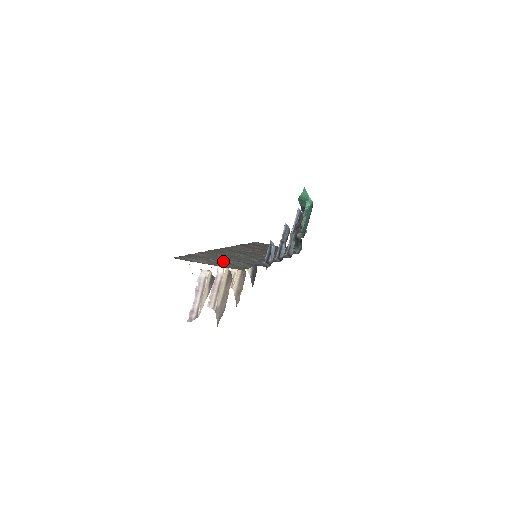
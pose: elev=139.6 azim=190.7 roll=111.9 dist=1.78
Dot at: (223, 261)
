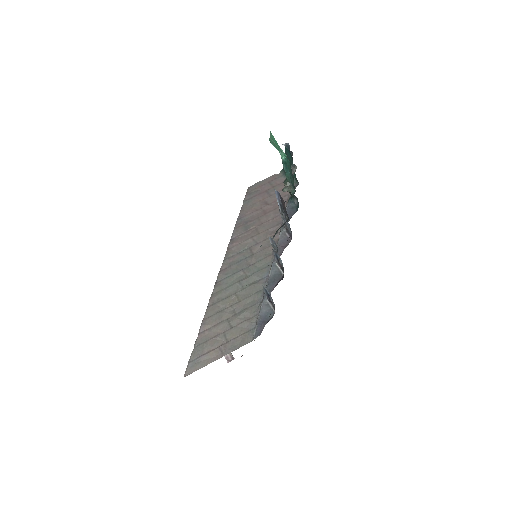
Dot at: (228, 327)
